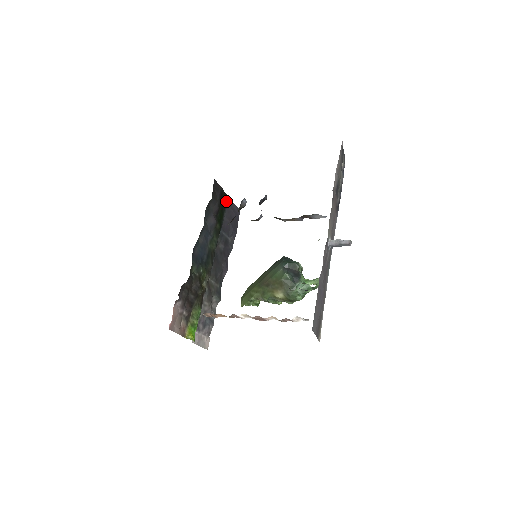
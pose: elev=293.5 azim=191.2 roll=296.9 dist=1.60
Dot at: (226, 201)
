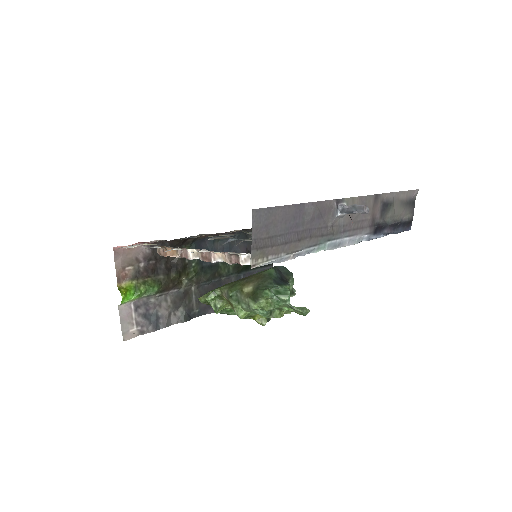
Dot at: occluded
